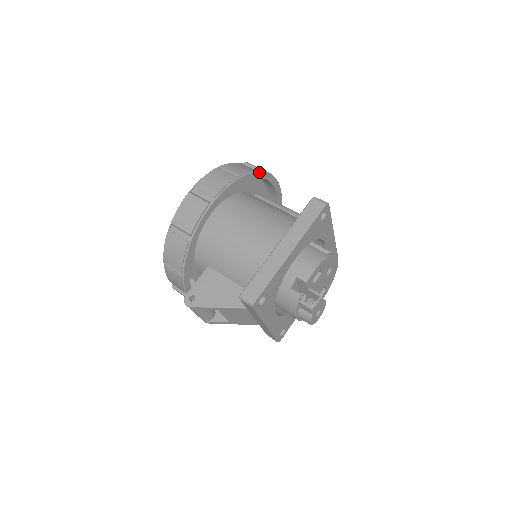
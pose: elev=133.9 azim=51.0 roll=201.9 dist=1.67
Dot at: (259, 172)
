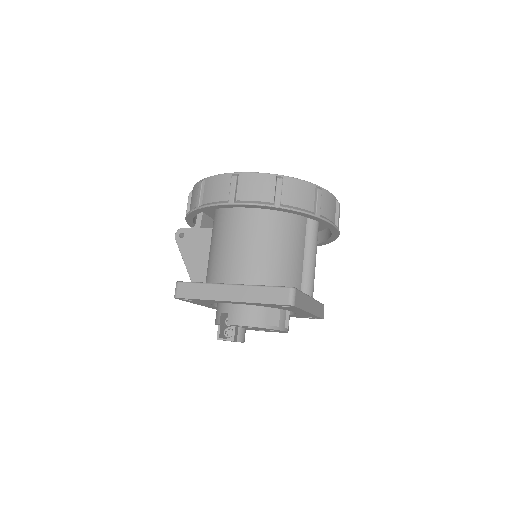
Dot at: (305, 213)
